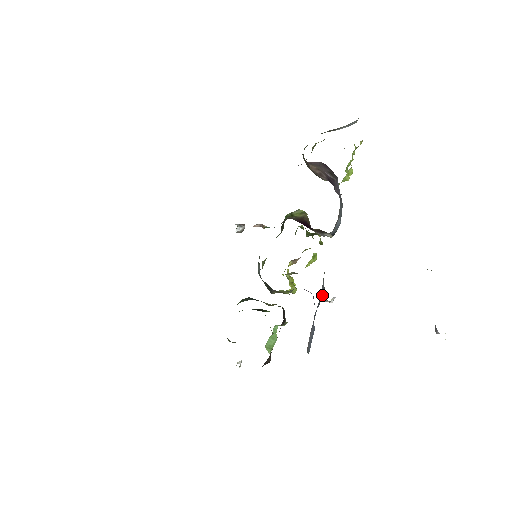
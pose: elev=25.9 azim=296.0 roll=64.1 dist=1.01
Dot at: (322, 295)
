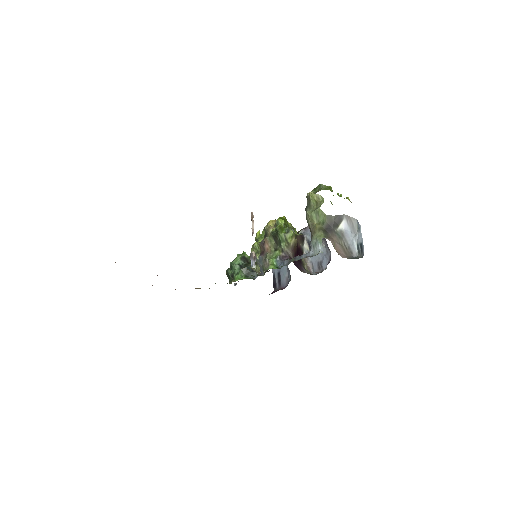
Dot at: occluded
